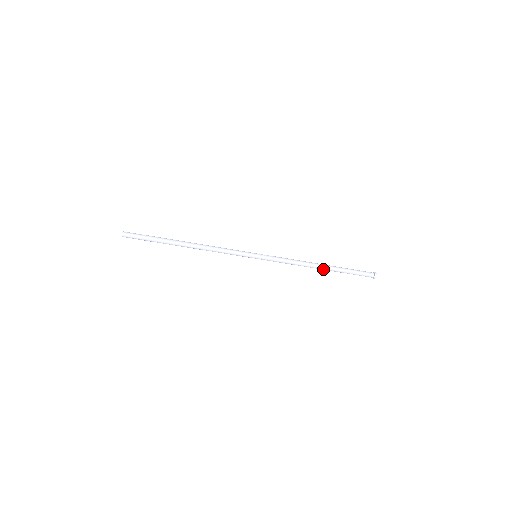
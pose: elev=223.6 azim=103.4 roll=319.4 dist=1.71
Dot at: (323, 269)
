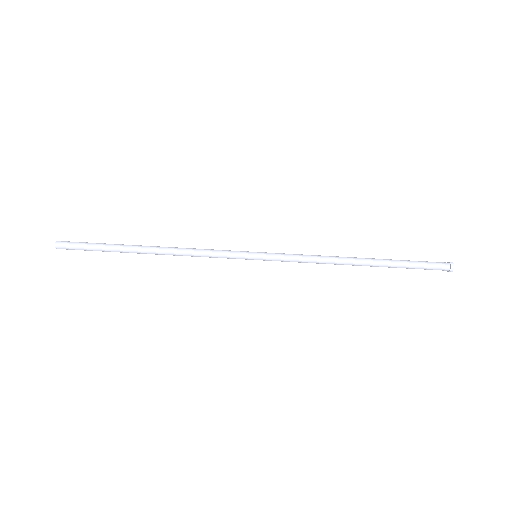
Dot at: (365, 261)
